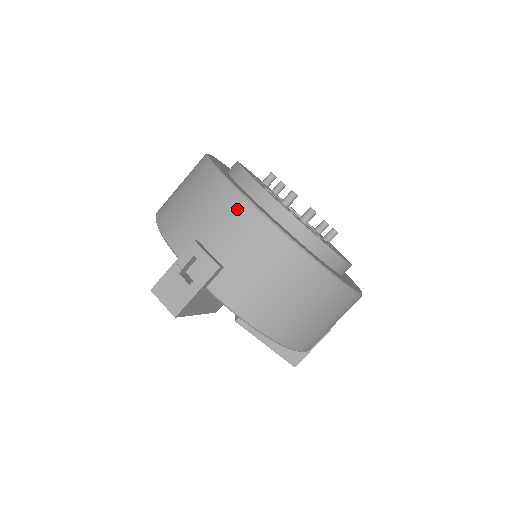
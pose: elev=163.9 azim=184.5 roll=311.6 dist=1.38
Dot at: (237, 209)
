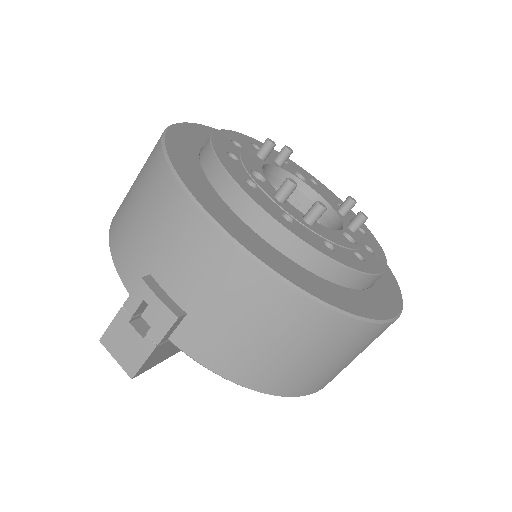
Dot at: (195, 231)
